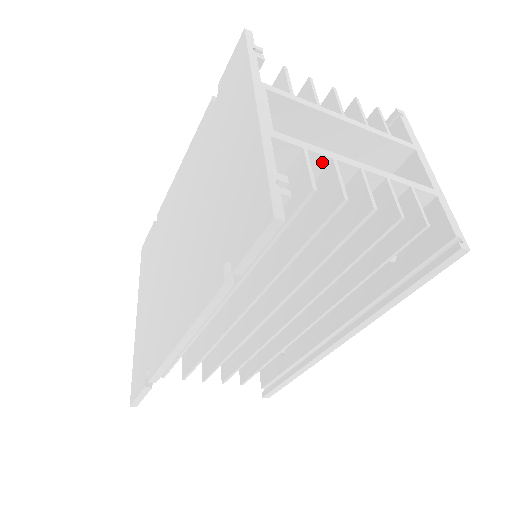
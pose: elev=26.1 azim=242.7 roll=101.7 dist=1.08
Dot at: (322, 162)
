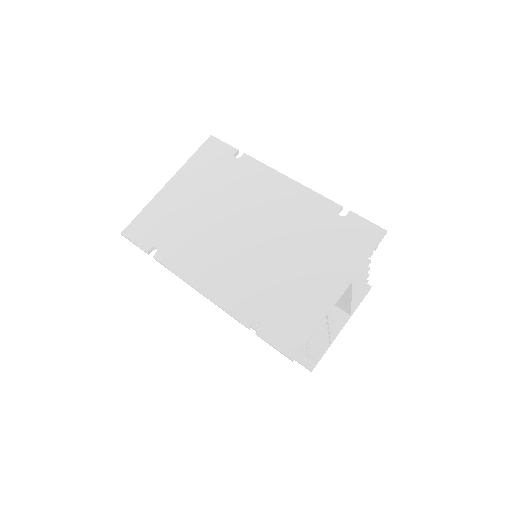
Dot at: occluded
